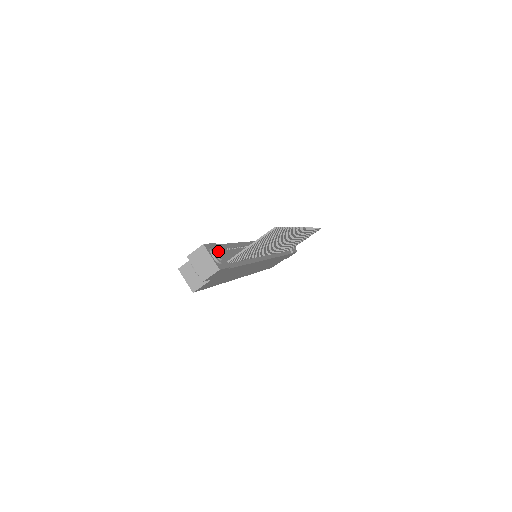
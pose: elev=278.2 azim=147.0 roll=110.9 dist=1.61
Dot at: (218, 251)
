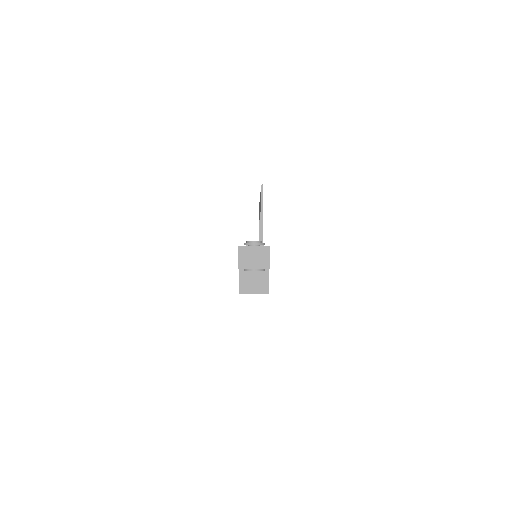
Dot at: occluded
